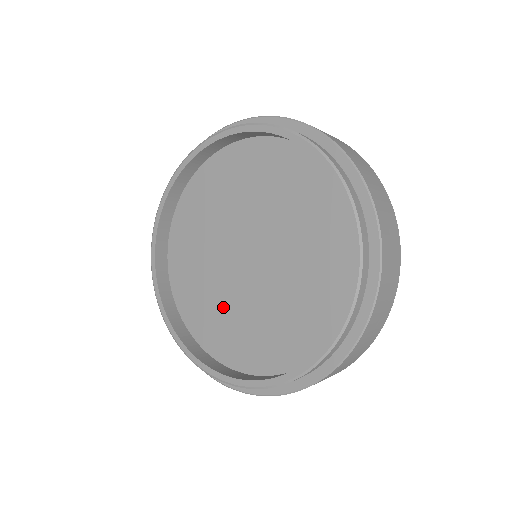
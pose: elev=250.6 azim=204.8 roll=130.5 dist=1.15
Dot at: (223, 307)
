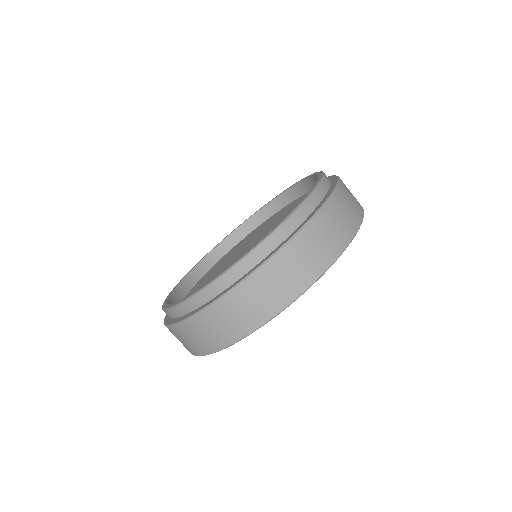
Dot at: occluded
